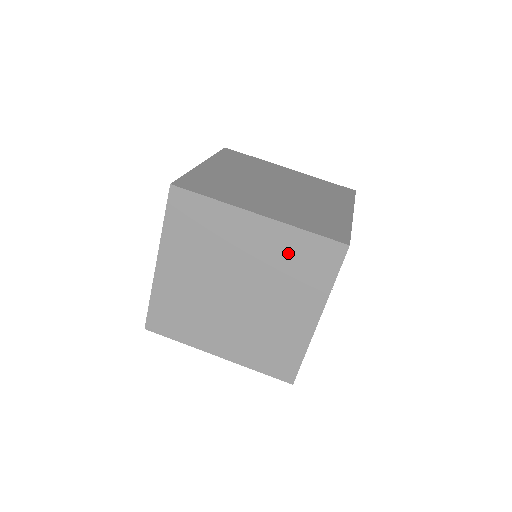
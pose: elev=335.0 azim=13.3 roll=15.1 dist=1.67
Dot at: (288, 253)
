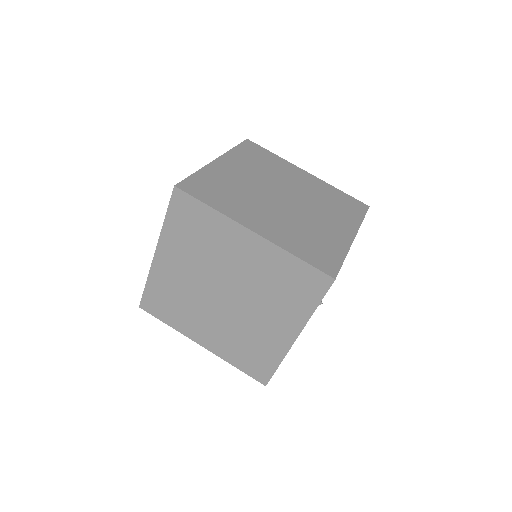
Dot at: (276, 273)
